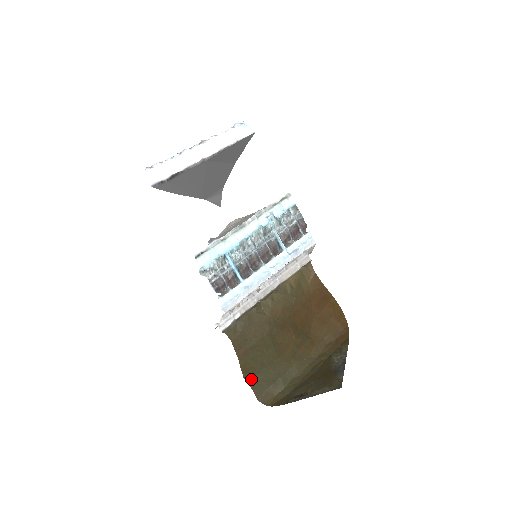
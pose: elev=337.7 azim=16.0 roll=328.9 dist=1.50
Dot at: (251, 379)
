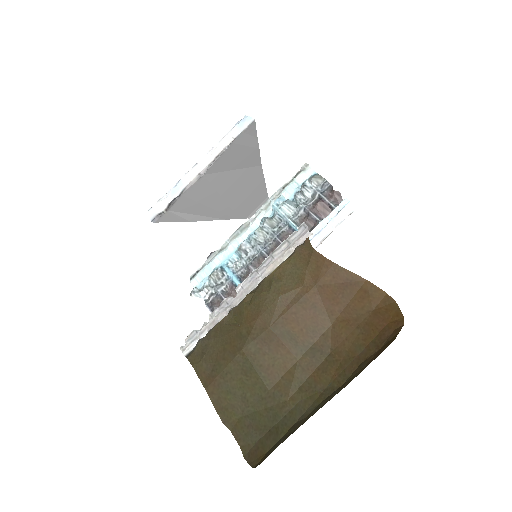
Dot at: (234, 424)
